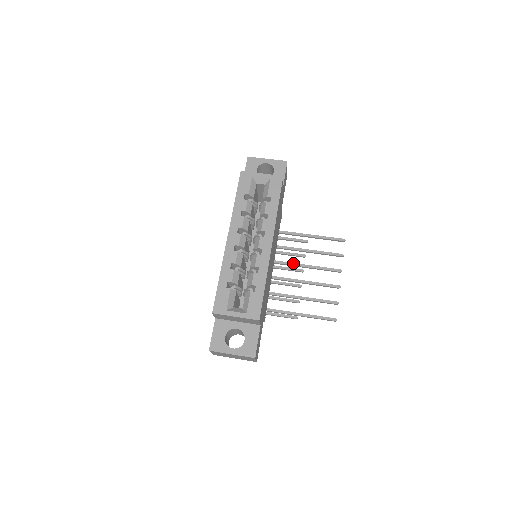
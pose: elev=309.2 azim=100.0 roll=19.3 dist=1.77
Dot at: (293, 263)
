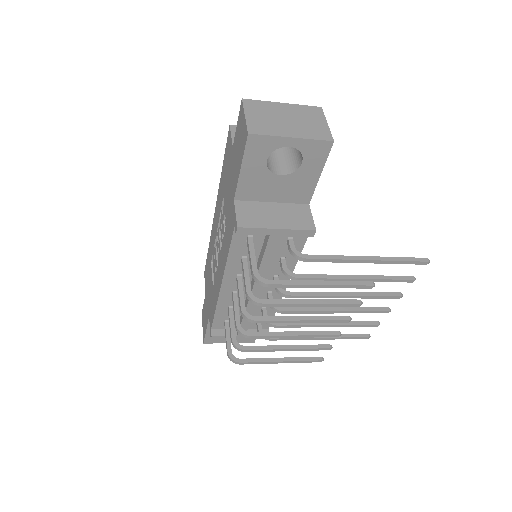
Dot at: (315, 309)
